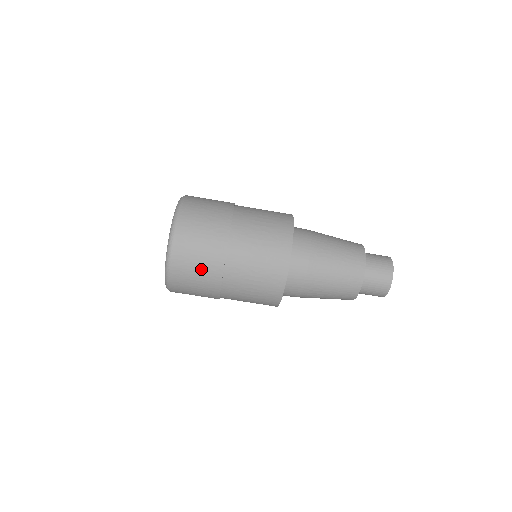
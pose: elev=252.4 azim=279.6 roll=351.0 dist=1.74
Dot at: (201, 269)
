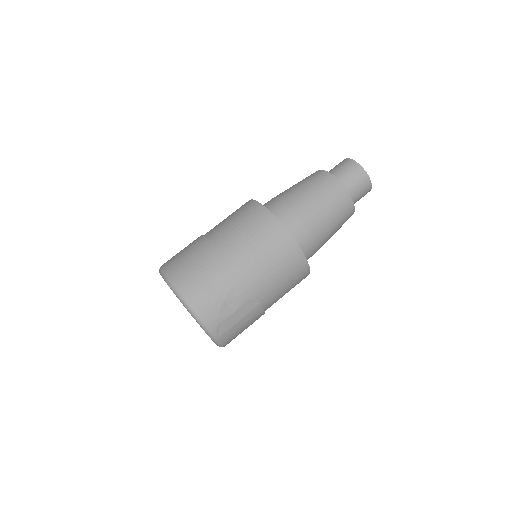
Dot at: (193, 256)
